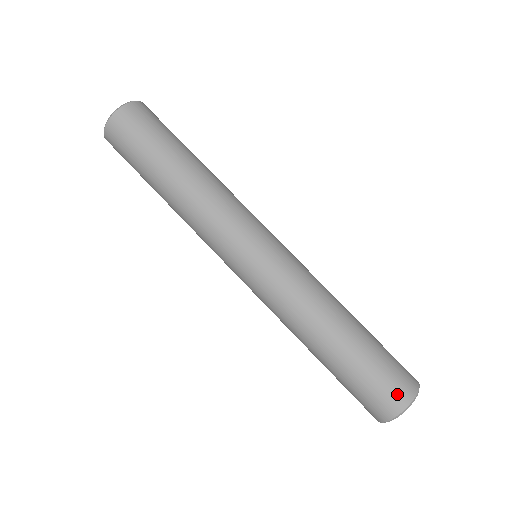
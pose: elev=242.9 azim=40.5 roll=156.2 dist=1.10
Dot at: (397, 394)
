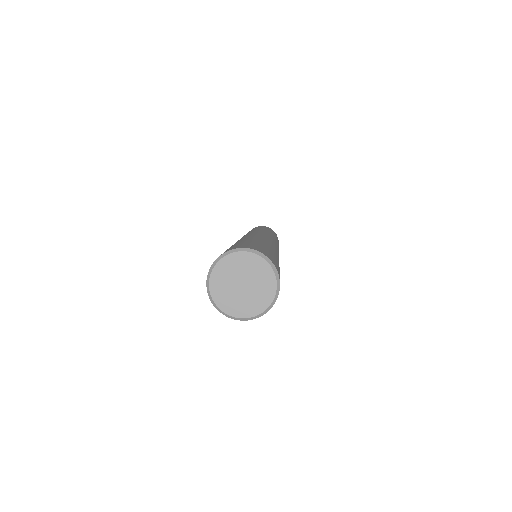
Dot at: (264, 252)
